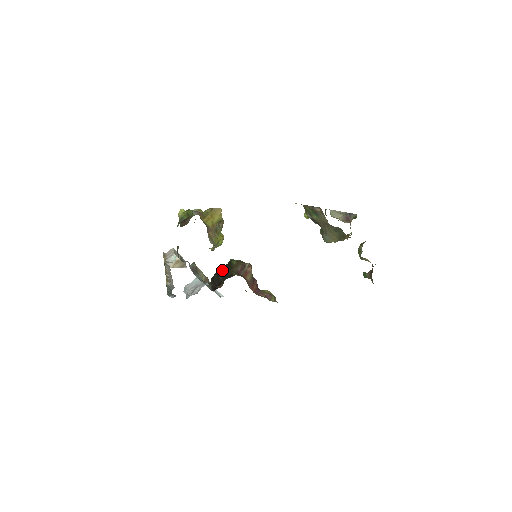
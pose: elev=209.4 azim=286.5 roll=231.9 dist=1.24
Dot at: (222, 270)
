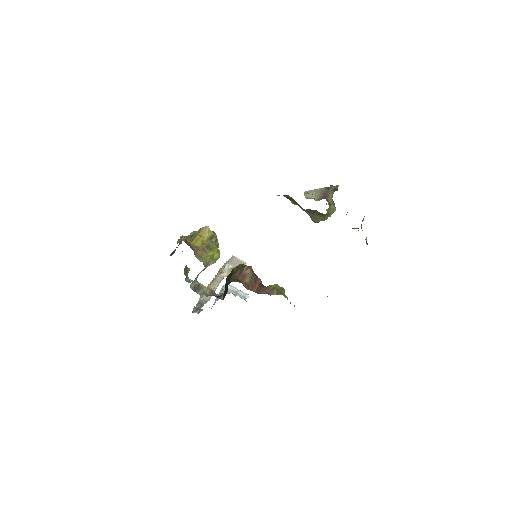
Dot at: (228, 278)
